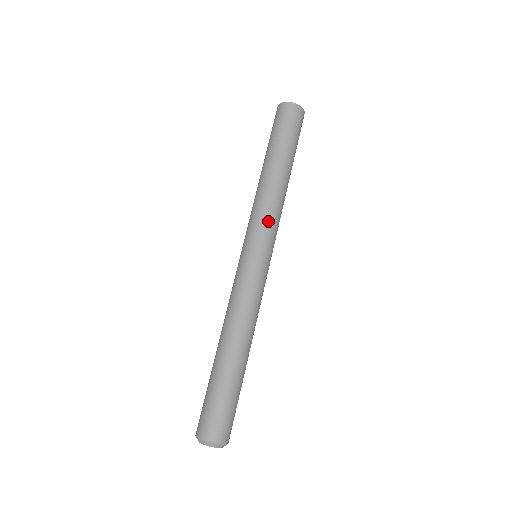
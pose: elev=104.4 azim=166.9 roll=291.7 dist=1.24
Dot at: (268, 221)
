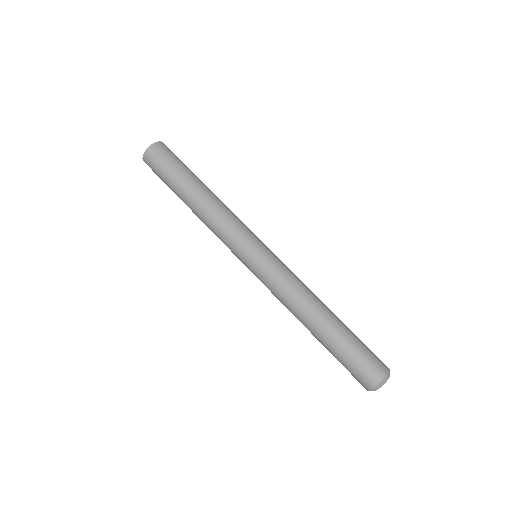
Dot at: (243, 224)
